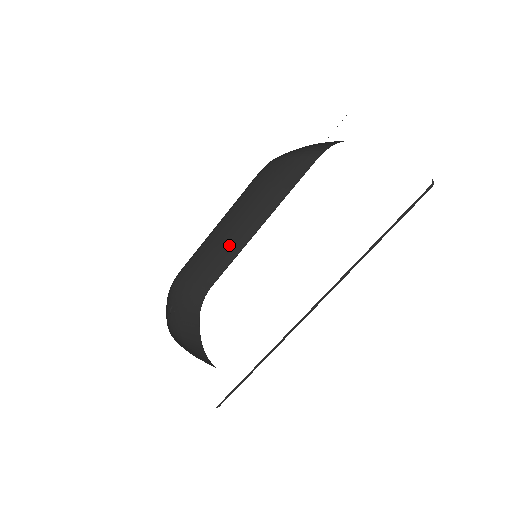
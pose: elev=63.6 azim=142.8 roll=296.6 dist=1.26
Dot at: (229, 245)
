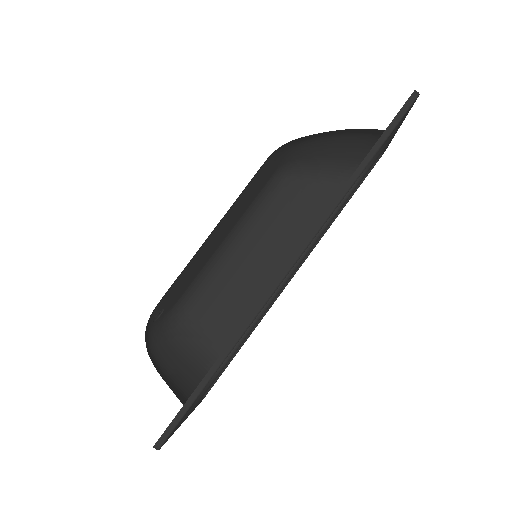
Dot at: (253, 290)
